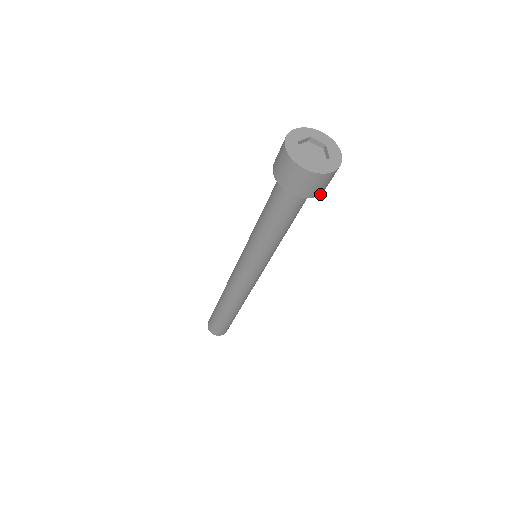
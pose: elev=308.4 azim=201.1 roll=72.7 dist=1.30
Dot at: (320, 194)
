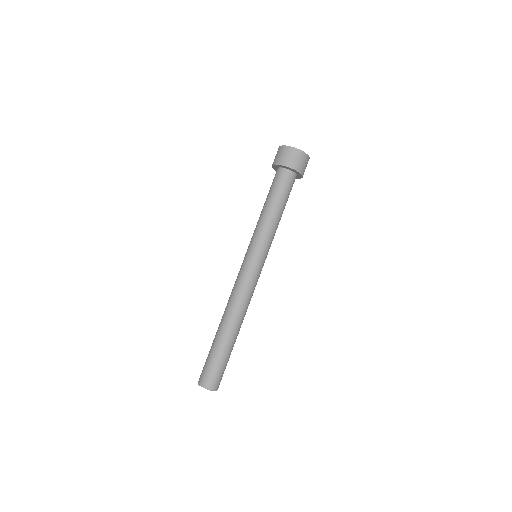
Dot at: (301, 174)
